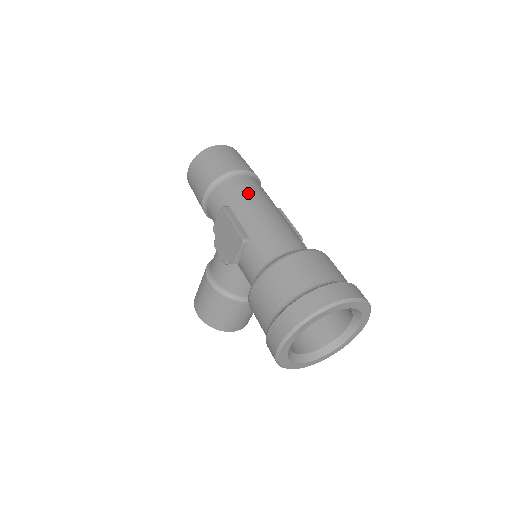
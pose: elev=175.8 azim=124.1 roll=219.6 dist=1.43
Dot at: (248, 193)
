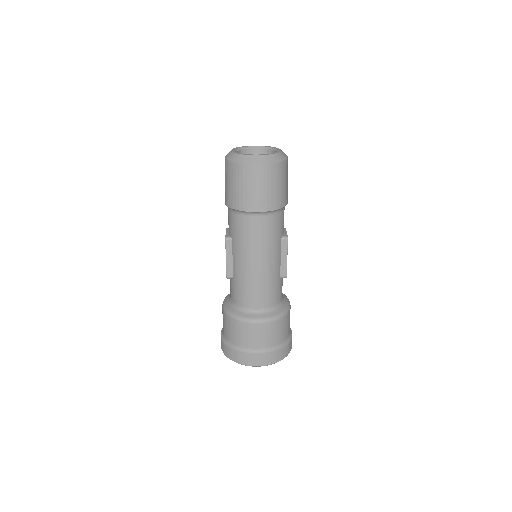
Dot at: (248, 241)
